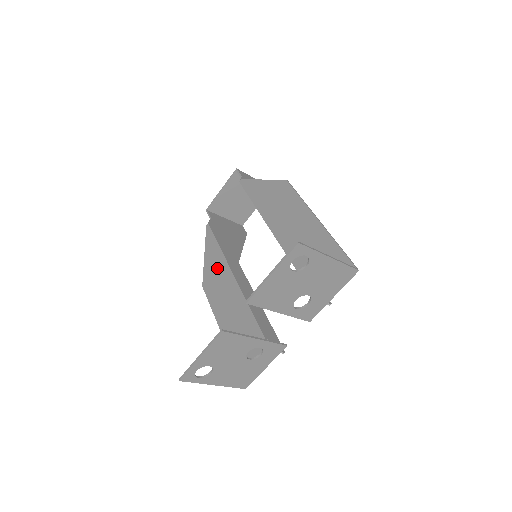
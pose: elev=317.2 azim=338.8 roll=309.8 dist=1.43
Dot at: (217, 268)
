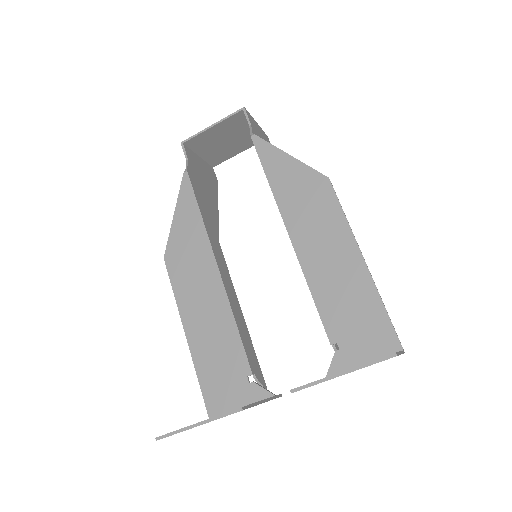
Dot at: (193, 245)
